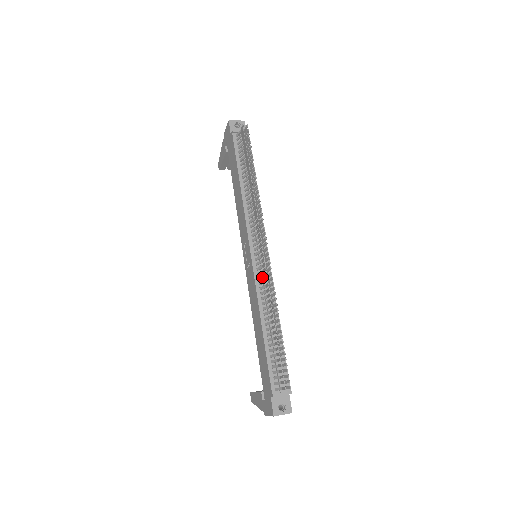
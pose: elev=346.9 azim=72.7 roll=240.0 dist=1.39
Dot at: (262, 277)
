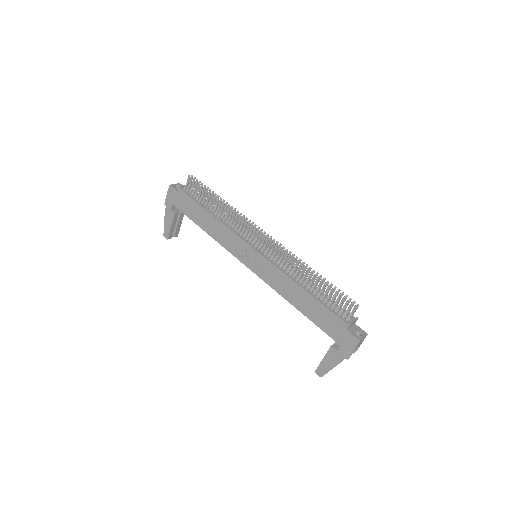
Dot at: (277, 257)
